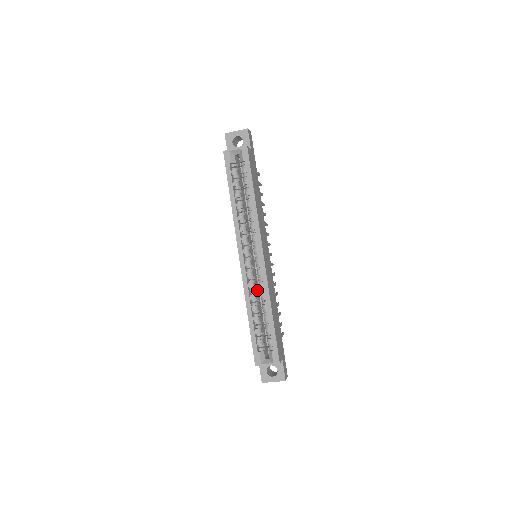
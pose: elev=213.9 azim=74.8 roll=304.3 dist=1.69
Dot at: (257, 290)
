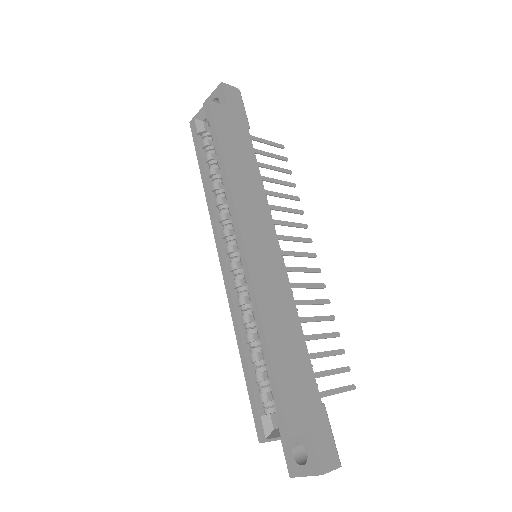
Dot at: occluded
